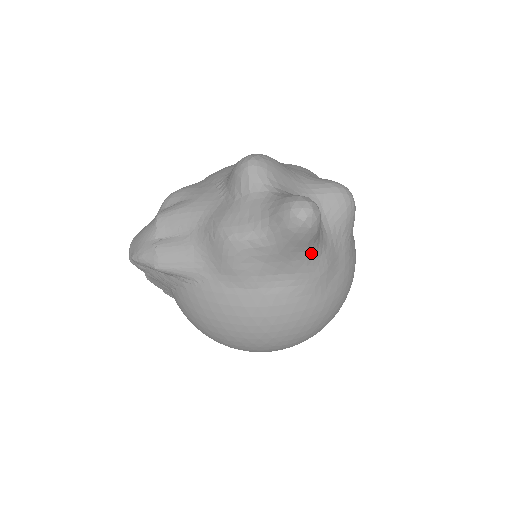
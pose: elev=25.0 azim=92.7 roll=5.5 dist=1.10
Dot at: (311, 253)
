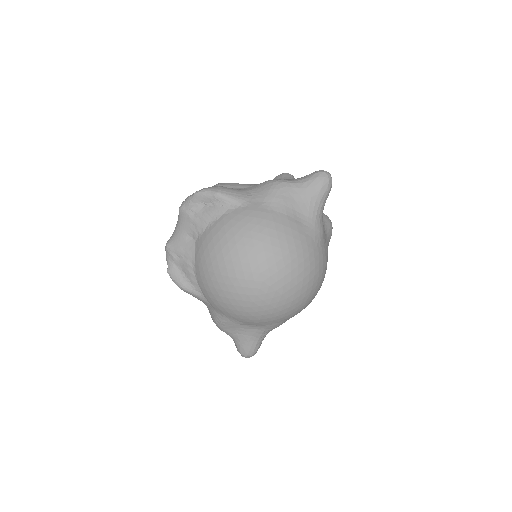
Dot at: (320, 209)
